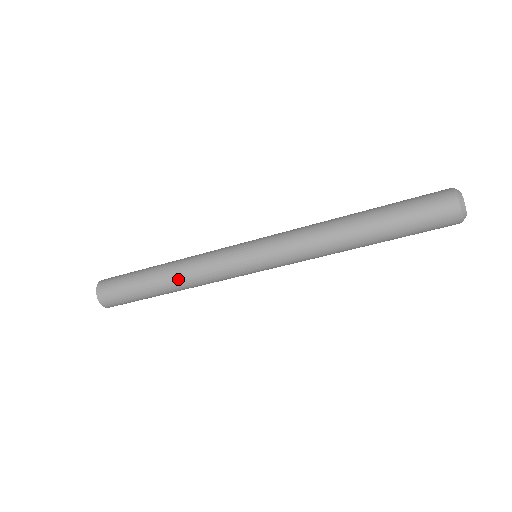
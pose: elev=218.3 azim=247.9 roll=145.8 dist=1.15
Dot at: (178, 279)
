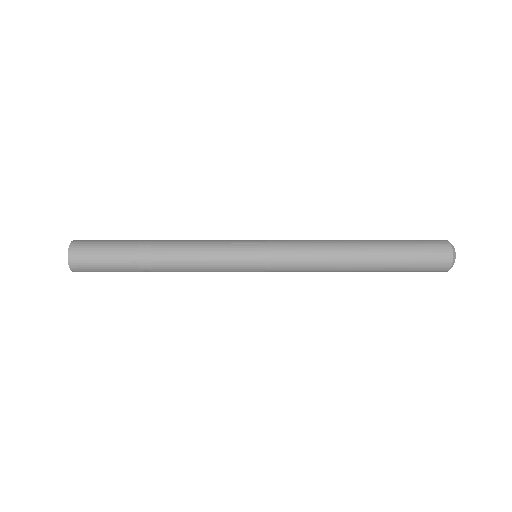
Dot at: (171, 252)
